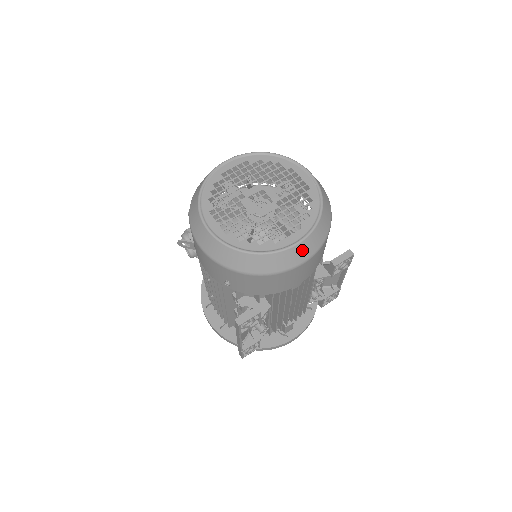
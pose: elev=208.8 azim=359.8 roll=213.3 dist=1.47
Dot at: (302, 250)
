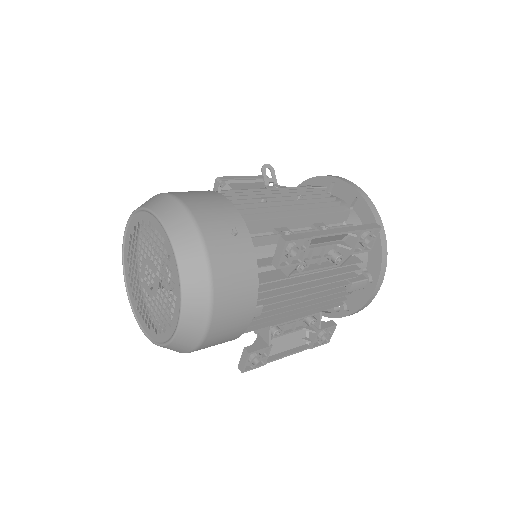
Dot at: (191, 320)
